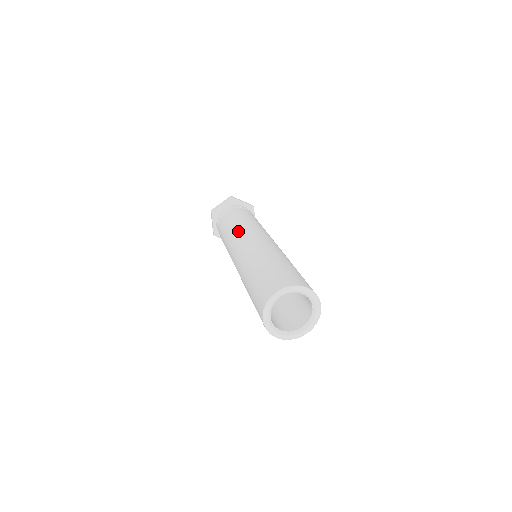
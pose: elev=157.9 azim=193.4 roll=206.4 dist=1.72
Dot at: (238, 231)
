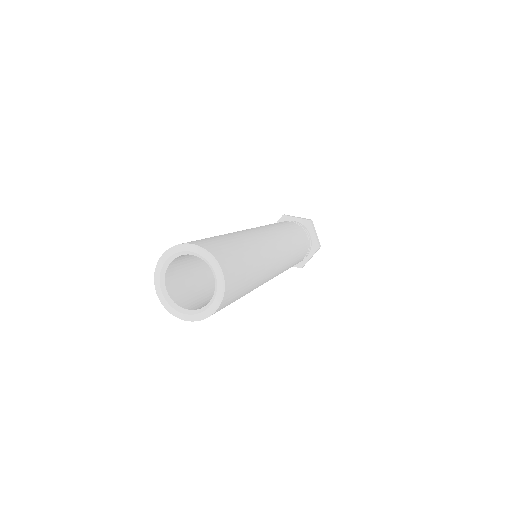
Dot at: occluded
